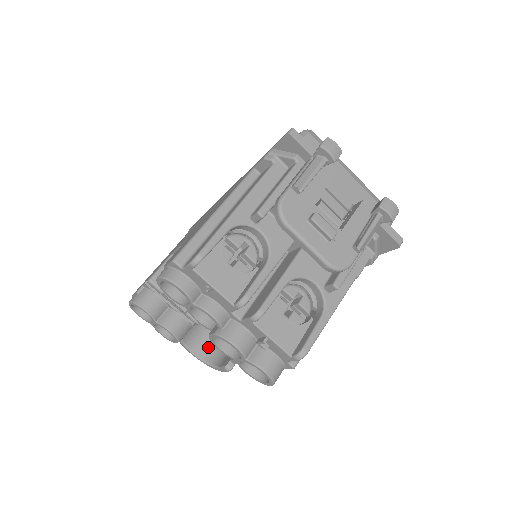
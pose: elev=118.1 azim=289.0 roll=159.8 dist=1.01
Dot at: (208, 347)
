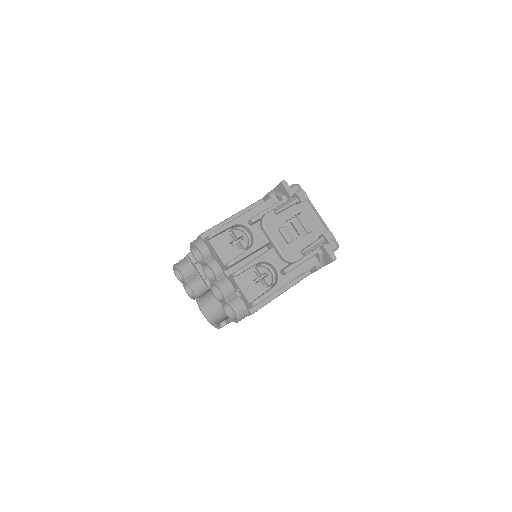
Dot at: (215, 313)
